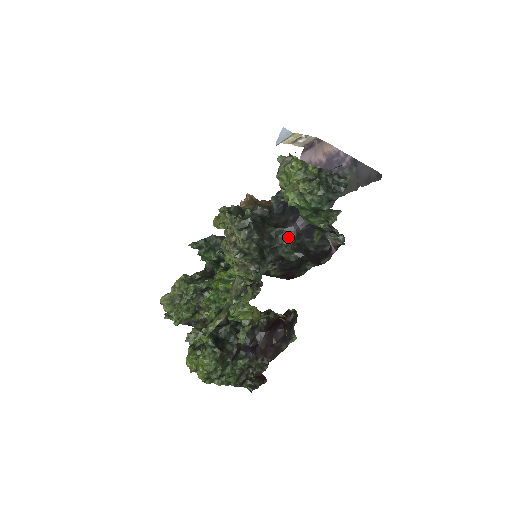
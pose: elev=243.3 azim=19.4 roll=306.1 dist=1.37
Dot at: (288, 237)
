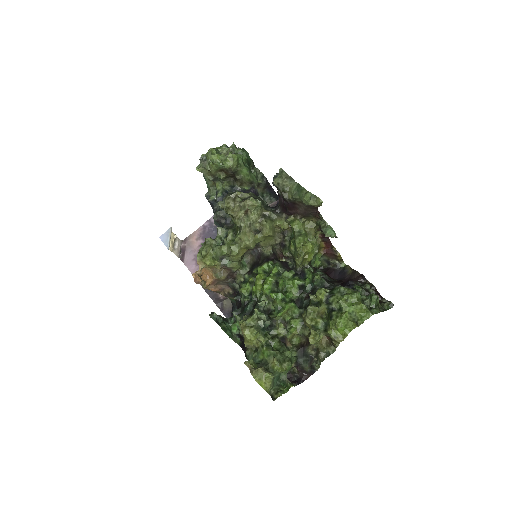
Dot at: occluded
